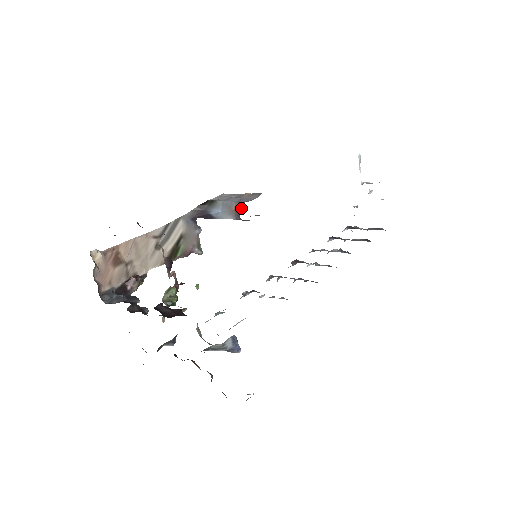
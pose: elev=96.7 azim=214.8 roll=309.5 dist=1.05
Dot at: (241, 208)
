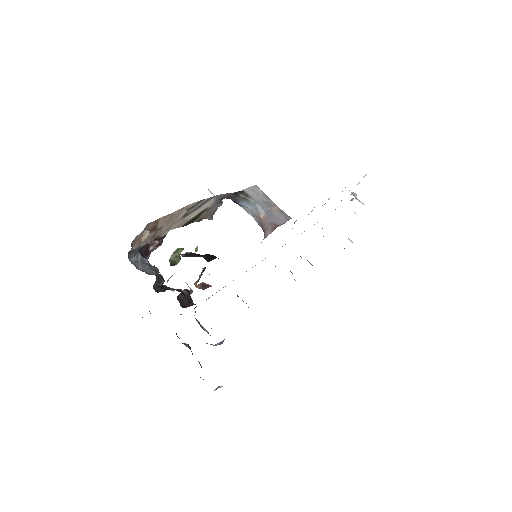
Dot at: (271, 233)
